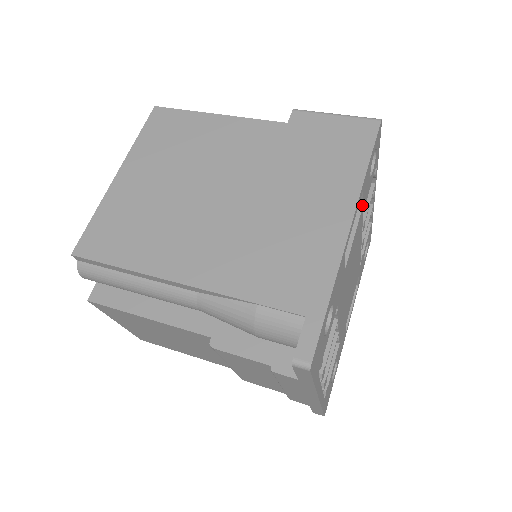
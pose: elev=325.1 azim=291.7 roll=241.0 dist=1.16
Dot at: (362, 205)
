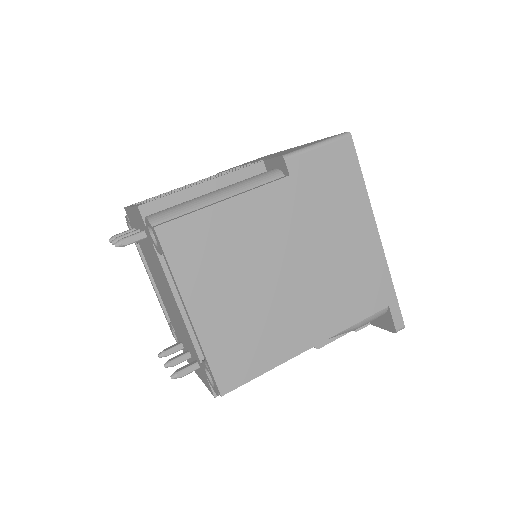
Dot at: occluded
